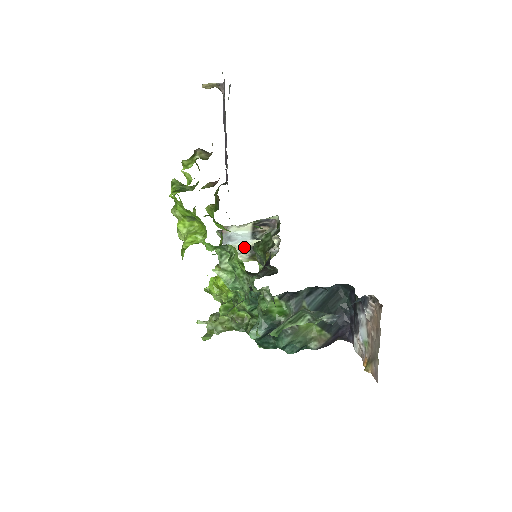
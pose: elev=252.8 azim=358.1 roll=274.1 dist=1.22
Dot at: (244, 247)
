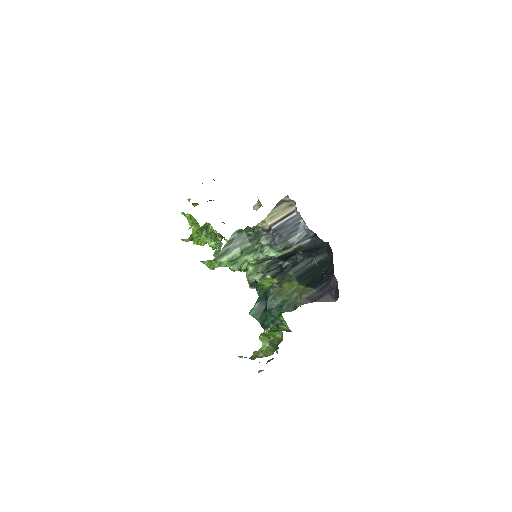
Dot at: occluded
